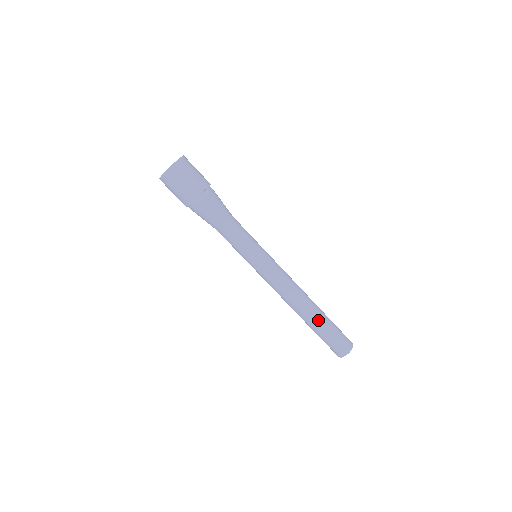
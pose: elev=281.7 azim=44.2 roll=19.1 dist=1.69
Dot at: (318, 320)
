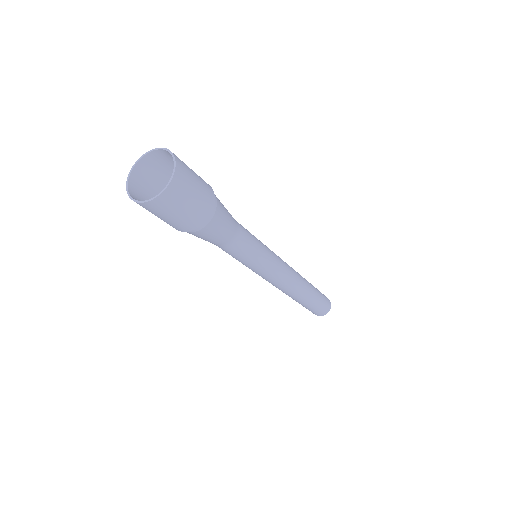
Dot at: (313, 290)
